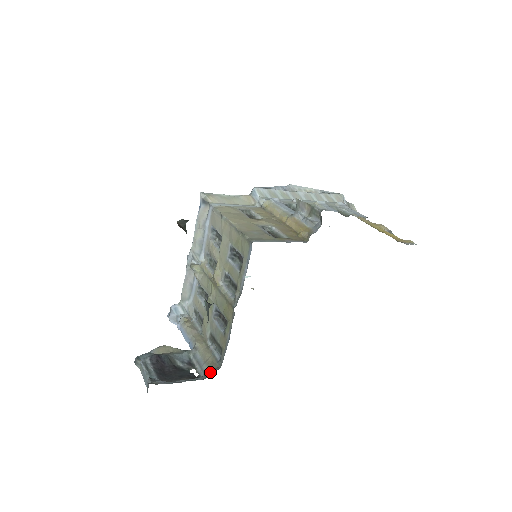
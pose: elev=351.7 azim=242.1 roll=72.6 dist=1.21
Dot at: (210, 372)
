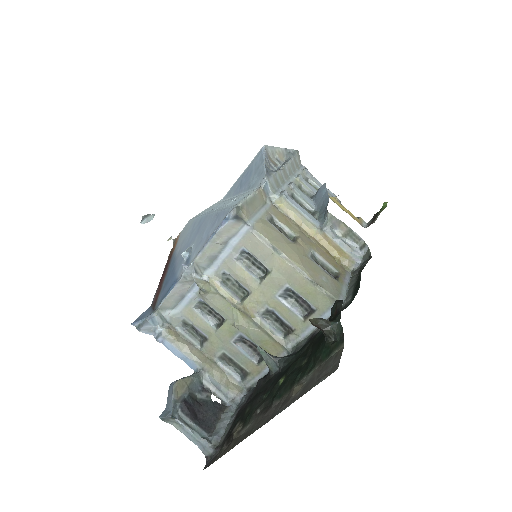
Dot at: (237, 397)
